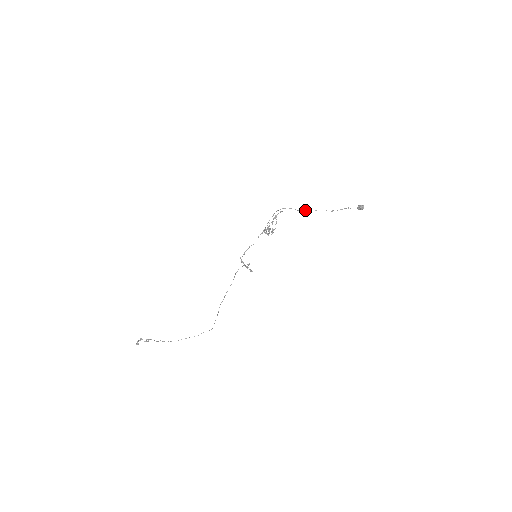
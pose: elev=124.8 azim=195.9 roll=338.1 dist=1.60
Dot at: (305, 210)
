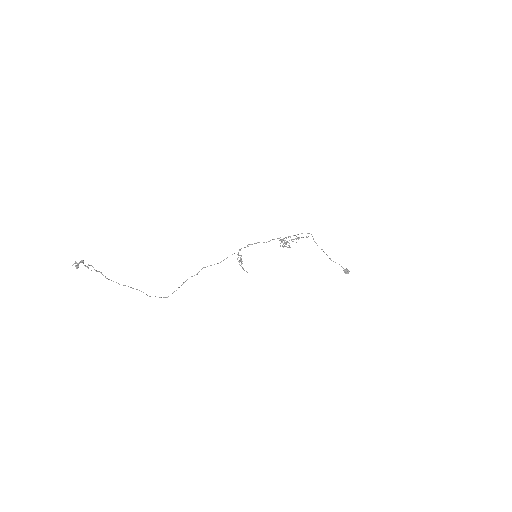
Dot at: occluded
